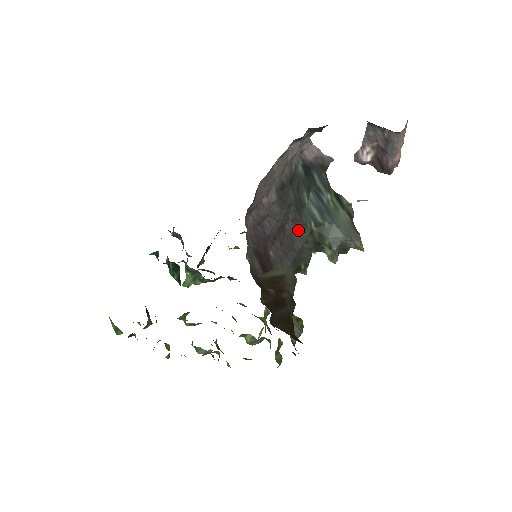
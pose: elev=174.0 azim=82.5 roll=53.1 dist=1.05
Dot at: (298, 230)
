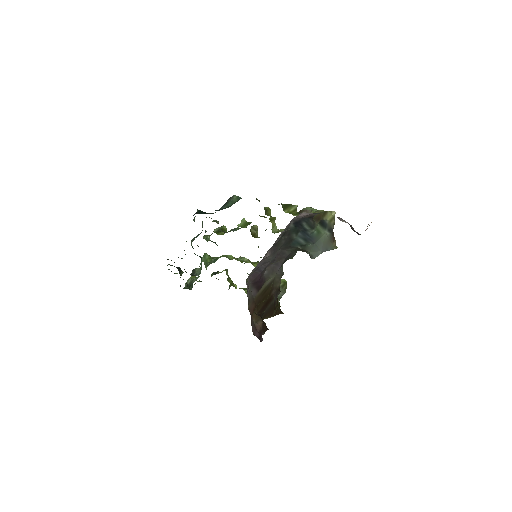
Dot at: (287, 248)
